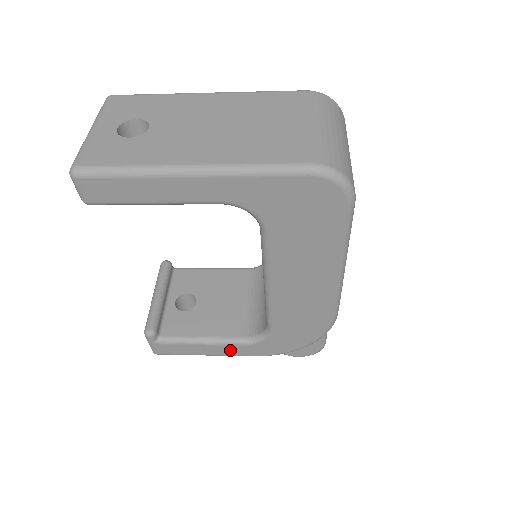
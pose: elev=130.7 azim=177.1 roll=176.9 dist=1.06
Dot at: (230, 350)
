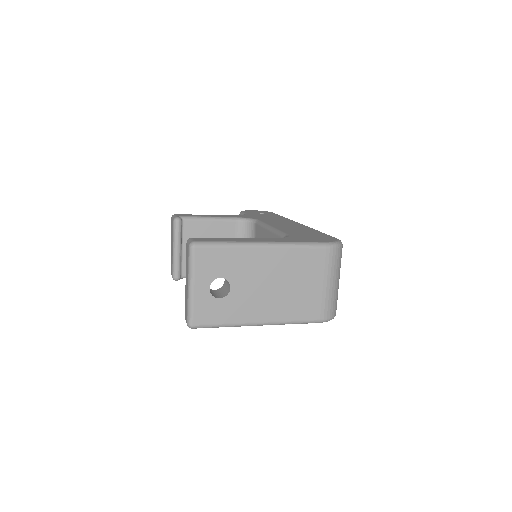
Dot at: occluded
